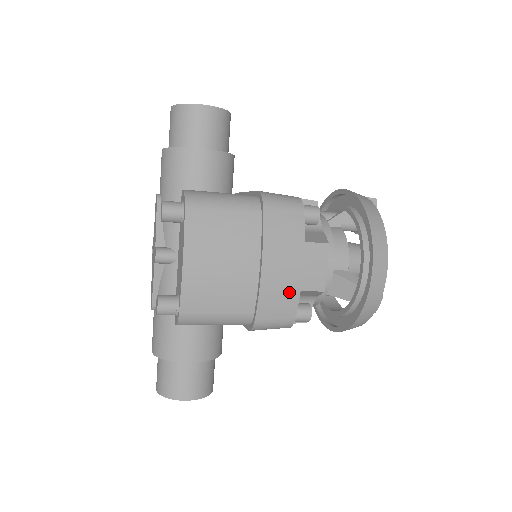
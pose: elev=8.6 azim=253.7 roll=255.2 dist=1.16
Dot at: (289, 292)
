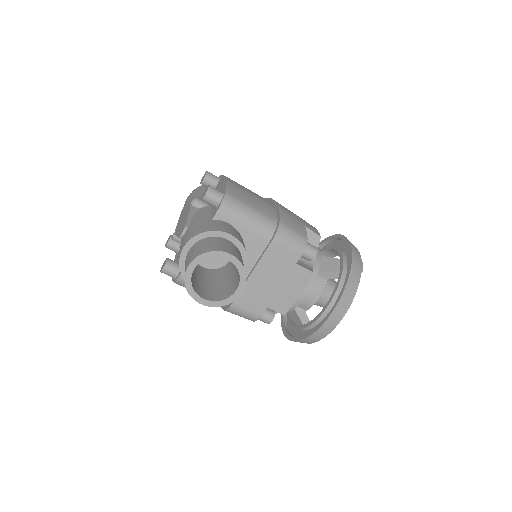
Dot at: (298, 222)
